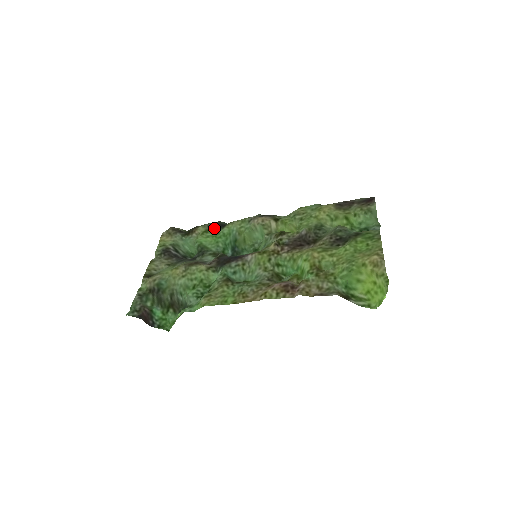
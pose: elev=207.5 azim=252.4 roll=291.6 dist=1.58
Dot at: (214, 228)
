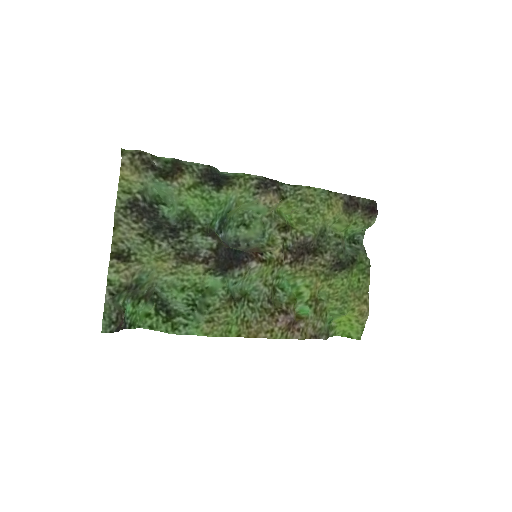
Dot at: (205, 182)
